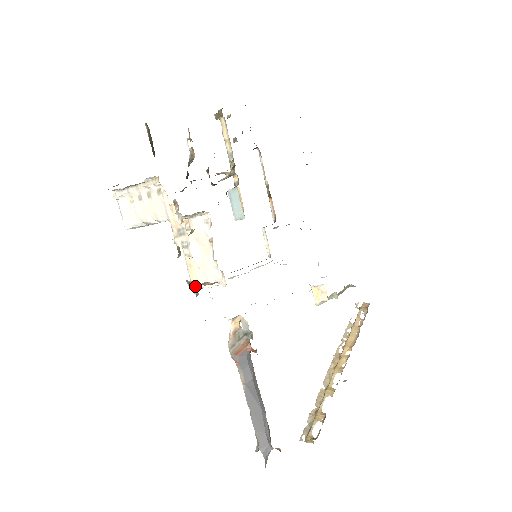
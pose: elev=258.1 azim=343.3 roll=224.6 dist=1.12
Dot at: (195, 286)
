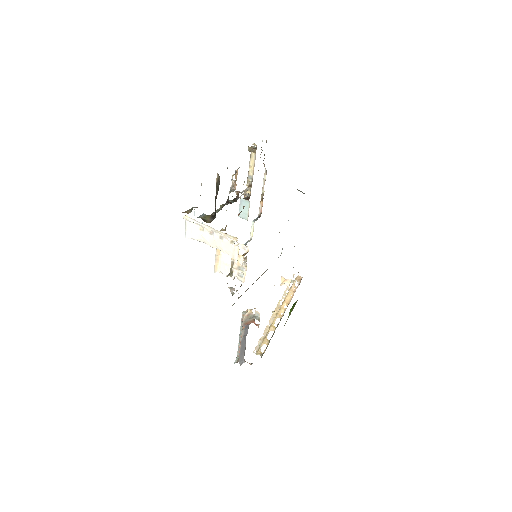
Dot at: (233, 289)
